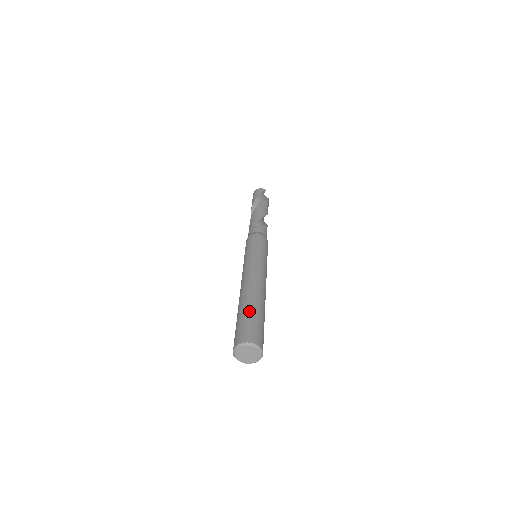
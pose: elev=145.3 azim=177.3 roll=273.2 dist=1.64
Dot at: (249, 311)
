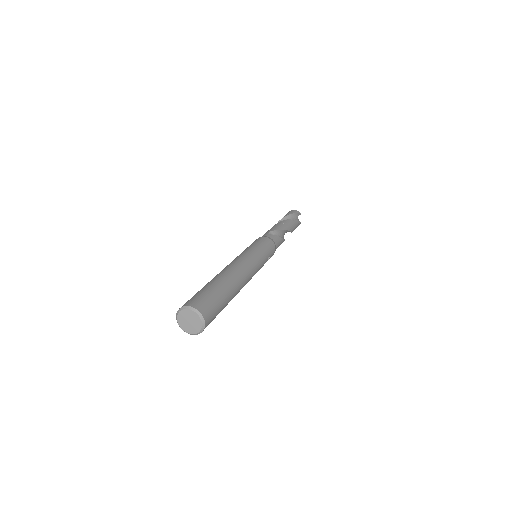
Dot at: (213, 286)
